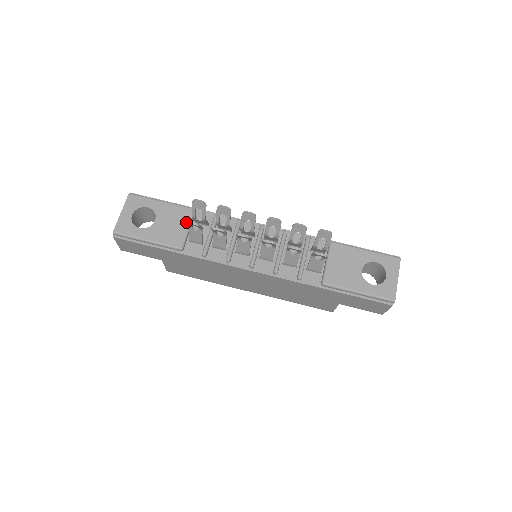
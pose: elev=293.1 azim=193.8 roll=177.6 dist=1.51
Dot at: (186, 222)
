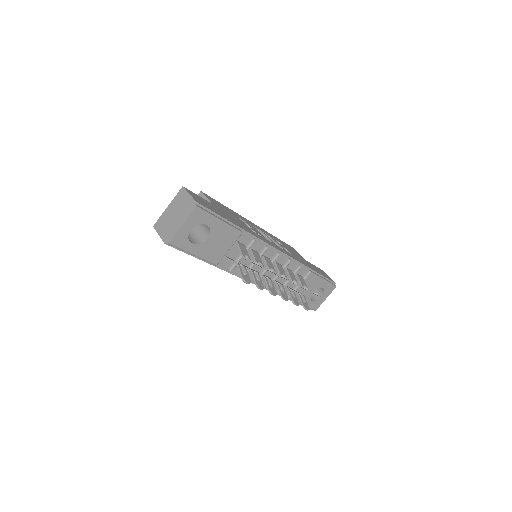
Dot at: (244, 281)
